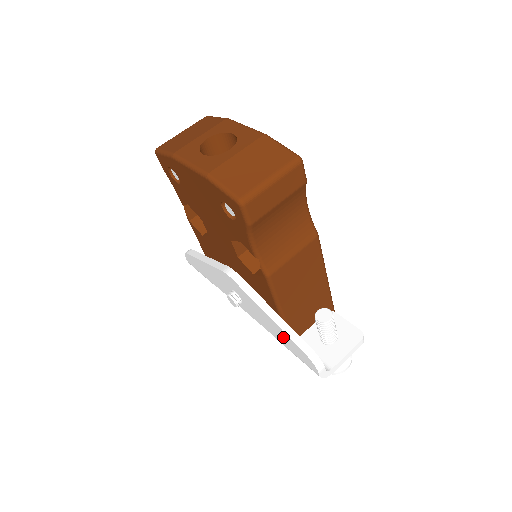
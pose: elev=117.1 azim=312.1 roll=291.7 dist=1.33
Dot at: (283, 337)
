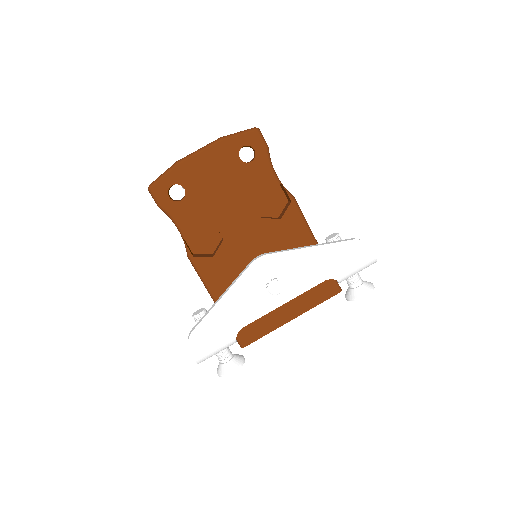
Dot at: (332, 257)
